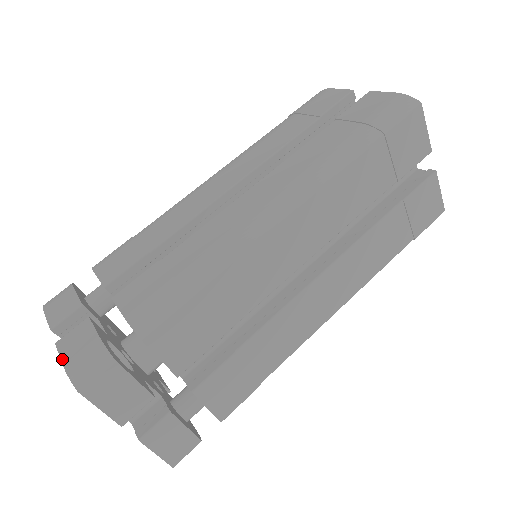
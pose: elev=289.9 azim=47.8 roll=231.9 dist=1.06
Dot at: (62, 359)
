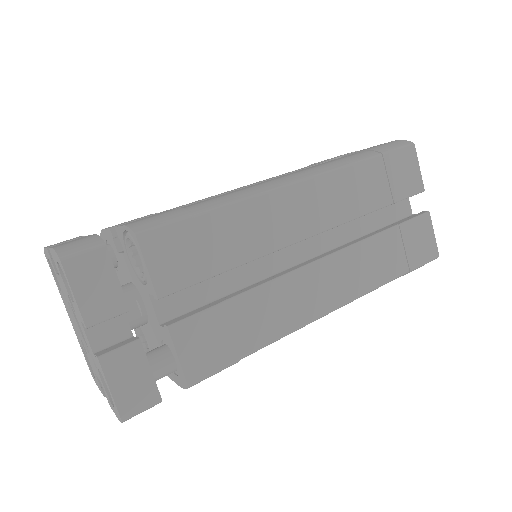
Dot at: (53, 247)
